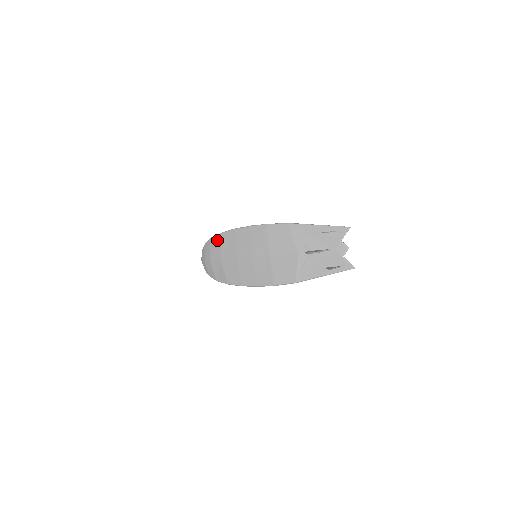
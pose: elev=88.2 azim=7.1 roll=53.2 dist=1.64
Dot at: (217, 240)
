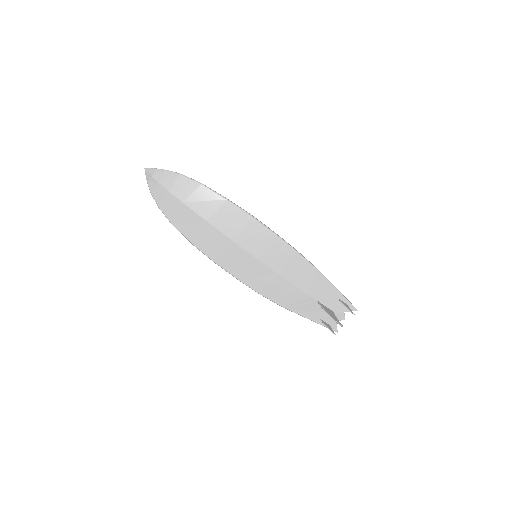
Dot at: (214, 199)
